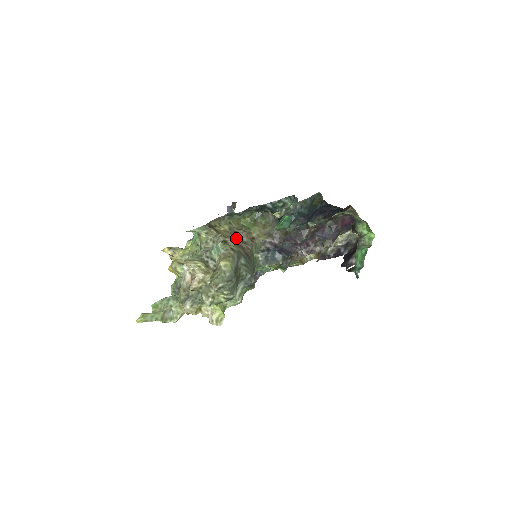
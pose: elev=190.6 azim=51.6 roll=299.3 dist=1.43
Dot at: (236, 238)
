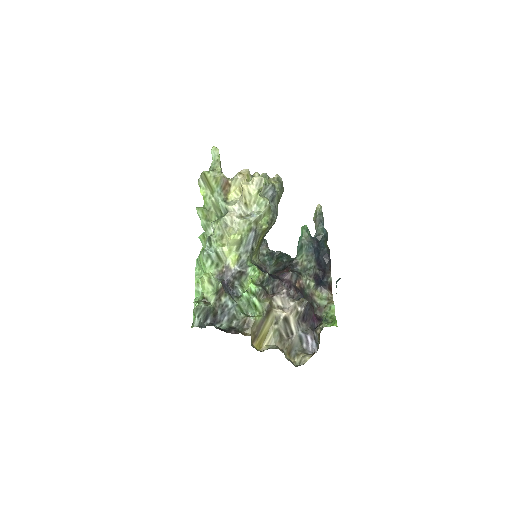
Dot at: occluded
